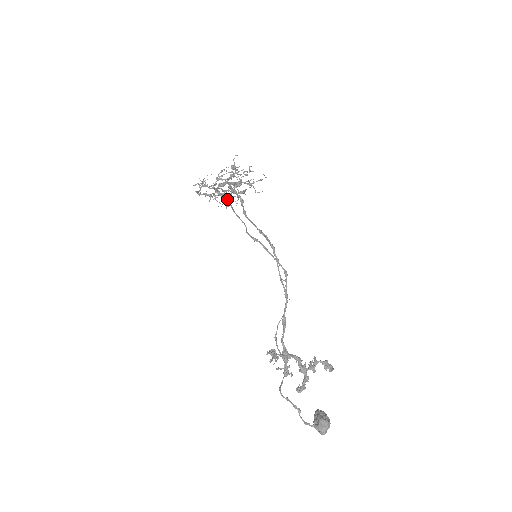
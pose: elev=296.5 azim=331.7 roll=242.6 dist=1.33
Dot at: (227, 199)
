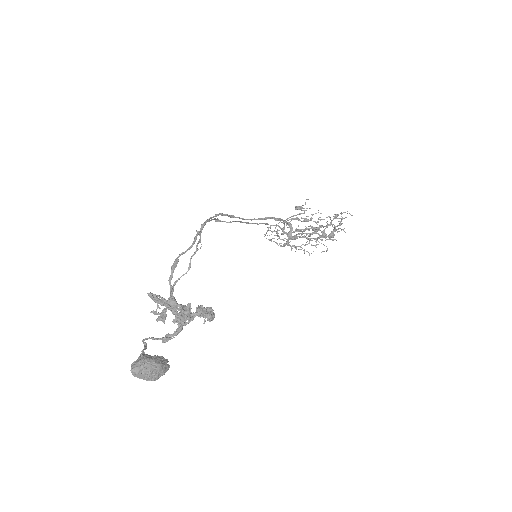
Dot at: (261, 223)
